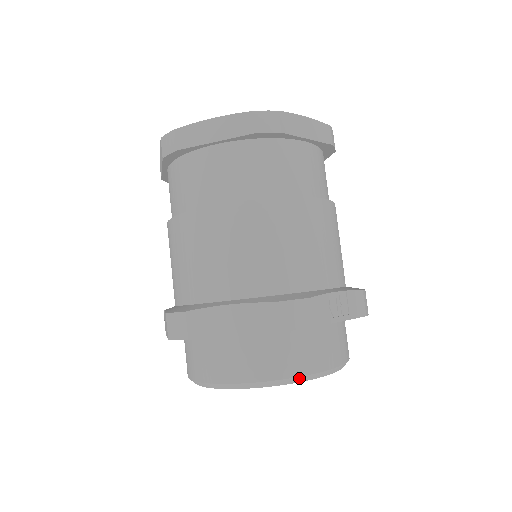
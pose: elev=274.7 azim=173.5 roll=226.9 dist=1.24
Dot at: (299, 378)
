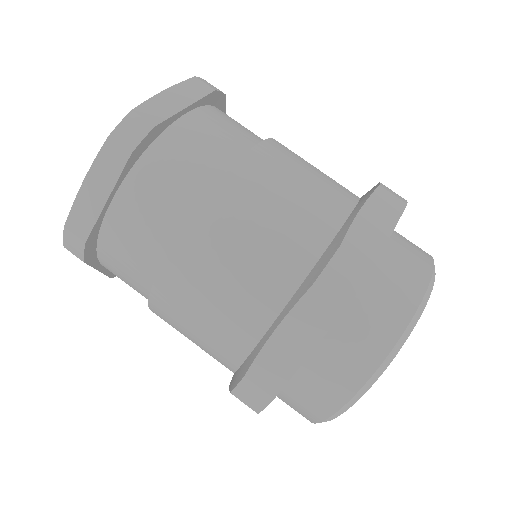
Dot at: occluded
